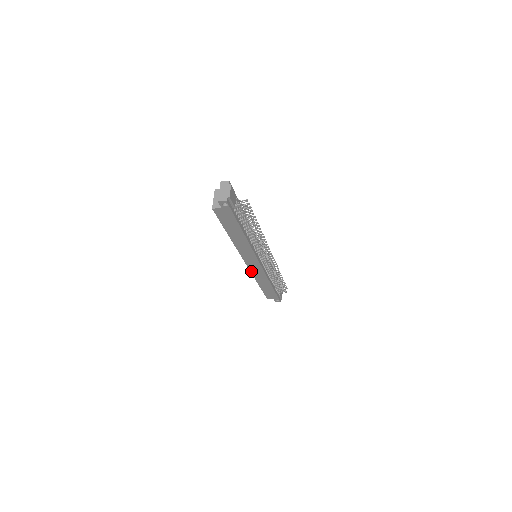
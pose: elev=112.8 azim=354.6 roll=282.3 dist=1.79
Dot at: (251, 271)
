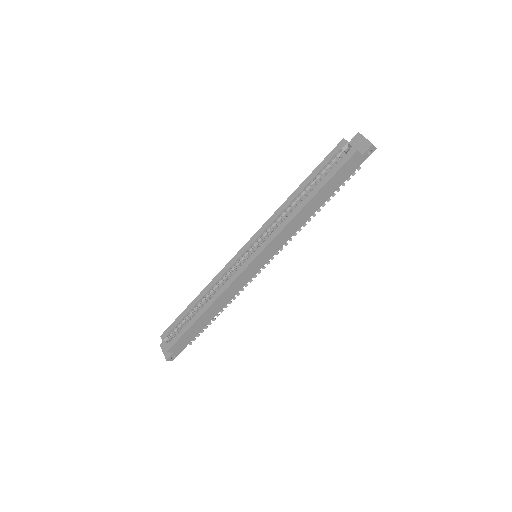
Dot at: (237, 277)
